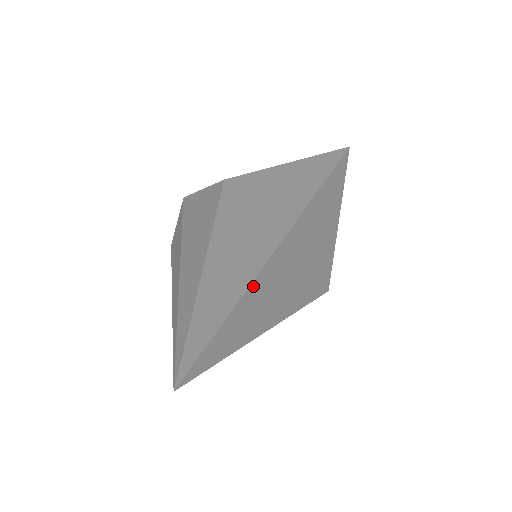
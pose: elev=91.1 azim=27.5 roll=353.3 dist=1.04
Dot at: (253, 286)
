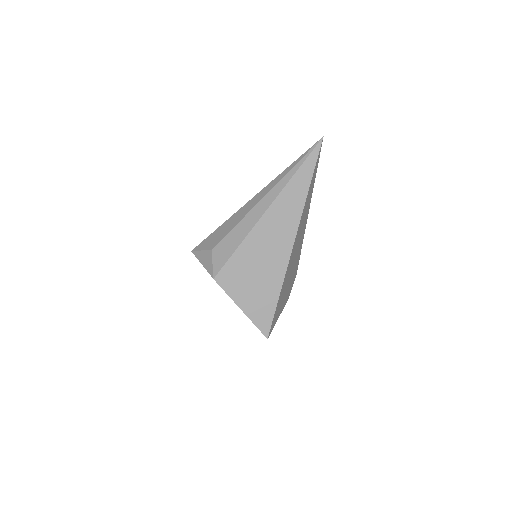
Dot at: occluded
